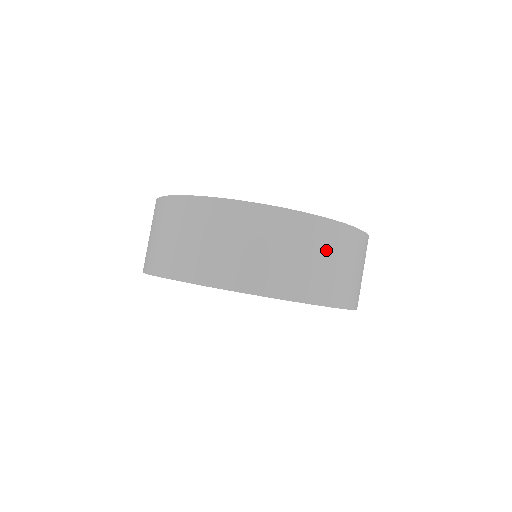
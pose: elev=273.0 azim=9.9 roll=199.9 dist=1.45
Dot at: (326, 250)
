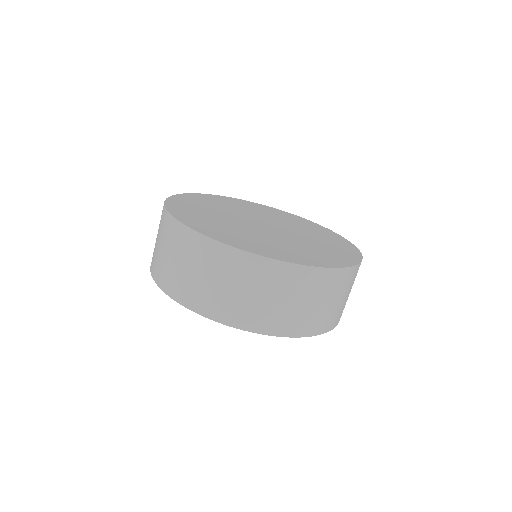
Dot at: (225, 274)
